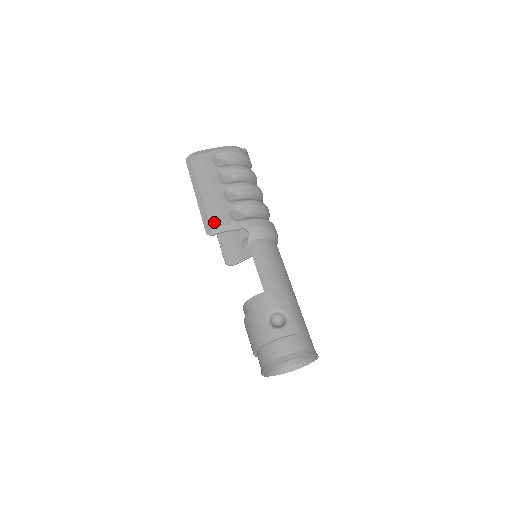
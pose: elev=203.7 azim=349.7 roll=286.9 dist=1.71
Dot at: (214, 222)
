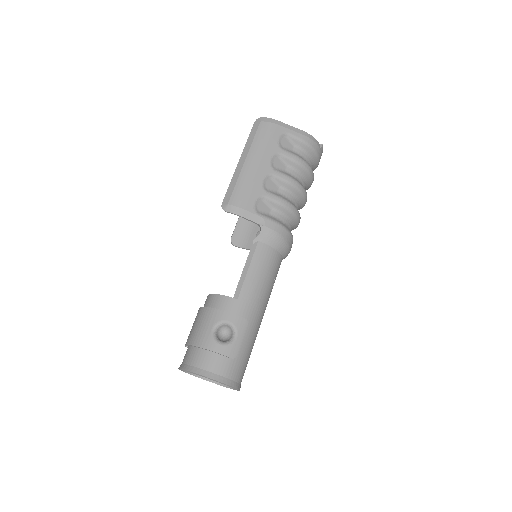
Dot at: (235, 199)
